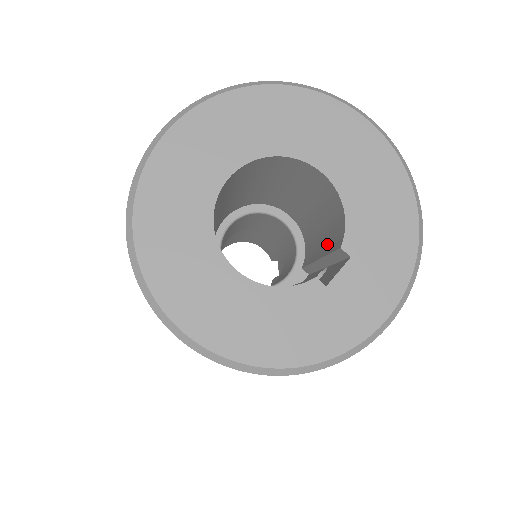
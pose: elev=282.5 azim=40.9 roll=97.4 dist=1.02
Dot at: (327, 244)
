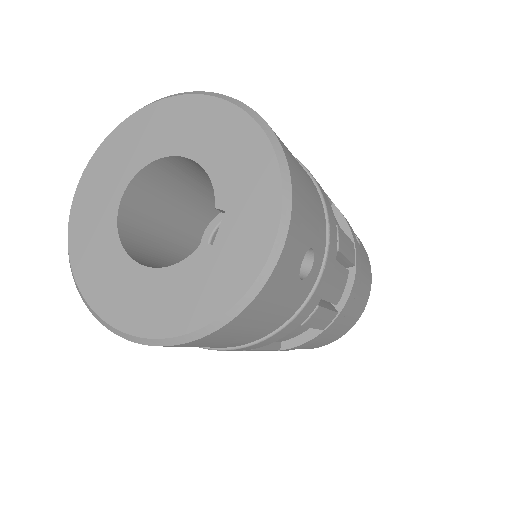
Dot at: occluded
